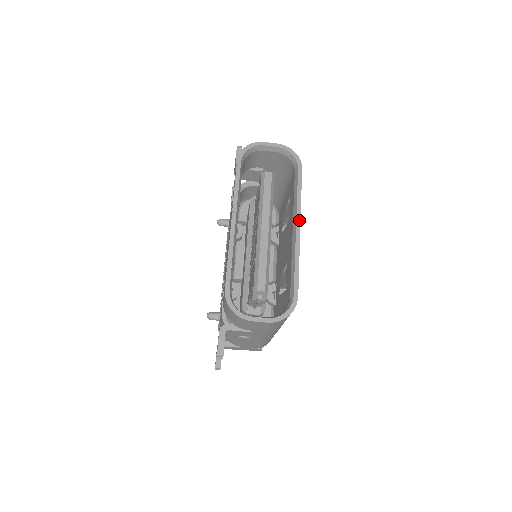
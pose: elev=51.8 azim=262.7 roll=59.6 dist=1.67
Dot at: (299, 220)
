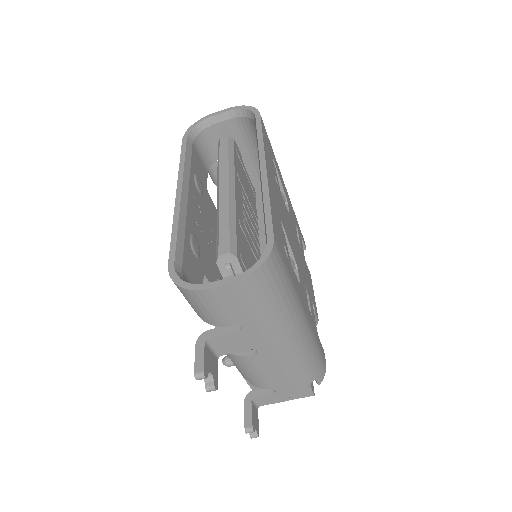
Dot at: (263, 159)
